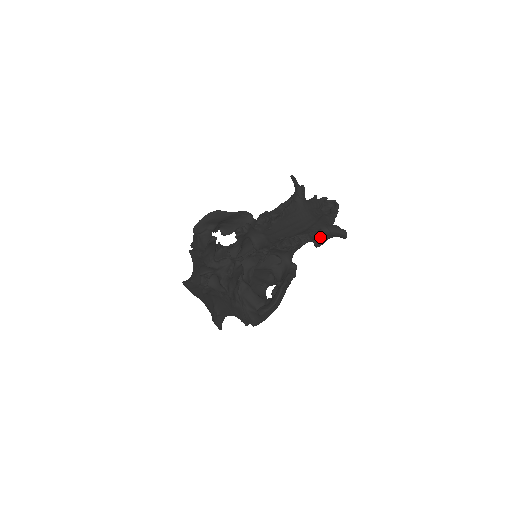
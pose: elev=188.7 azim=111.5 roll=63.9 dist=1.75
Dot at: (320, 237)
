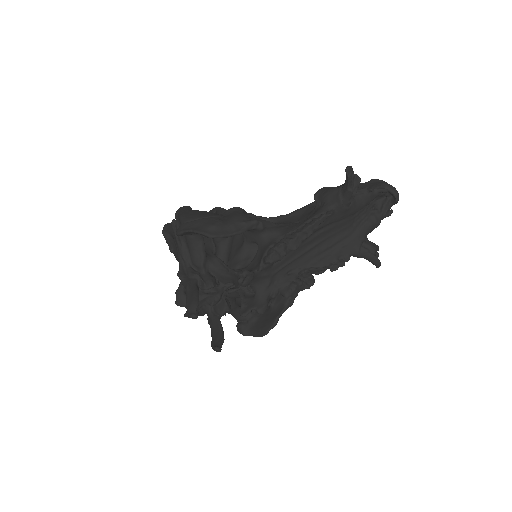
Dot at: occluded
